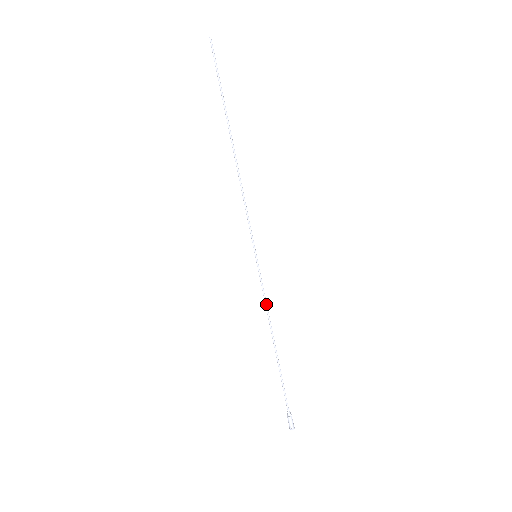
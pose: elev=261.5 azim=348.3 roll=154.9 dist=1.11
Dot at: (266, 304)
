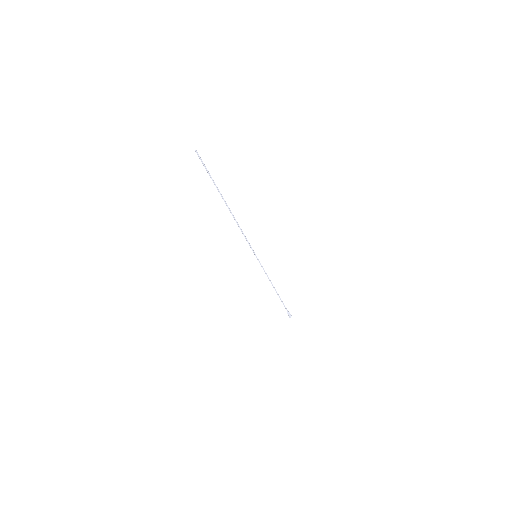
Dot at: (267, 275)
